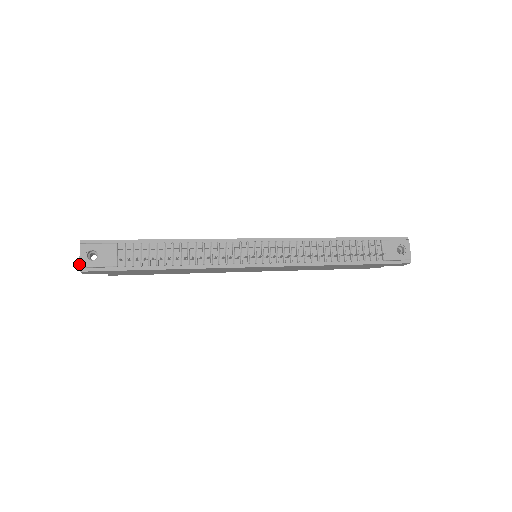
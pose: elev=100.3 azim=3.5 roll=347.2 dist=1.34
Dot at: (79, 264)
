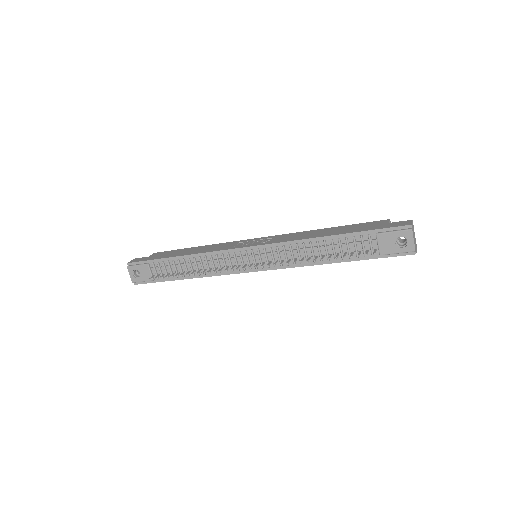
Dot at: occluded
